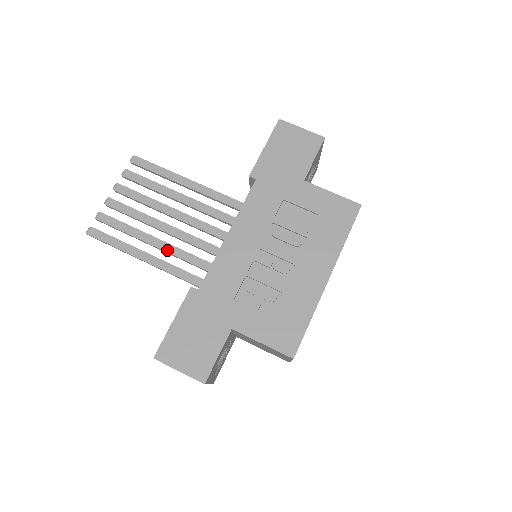
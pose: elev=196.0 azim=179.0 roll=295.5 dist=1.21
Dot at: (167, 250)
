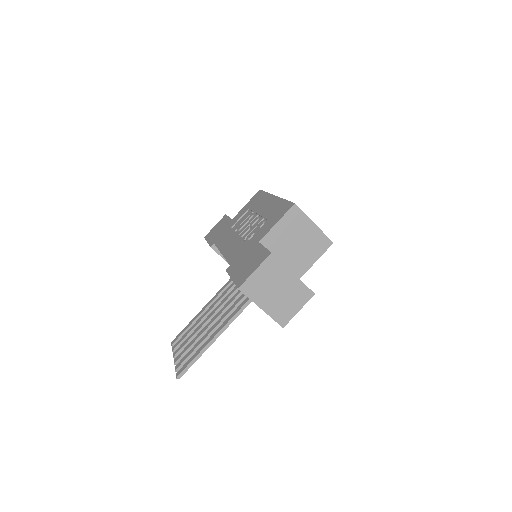
Dot at: (221, 320)
